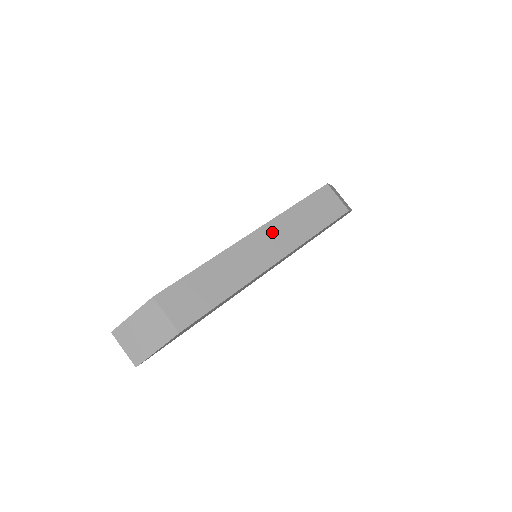
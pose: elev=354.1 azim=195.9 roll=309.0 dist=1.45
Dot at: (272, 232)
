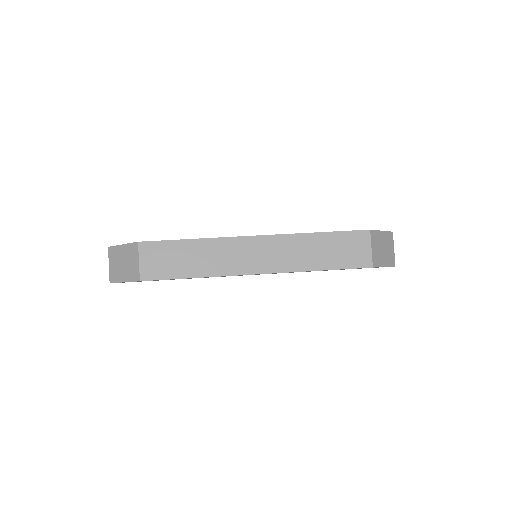
Dot at: (277, 245)
